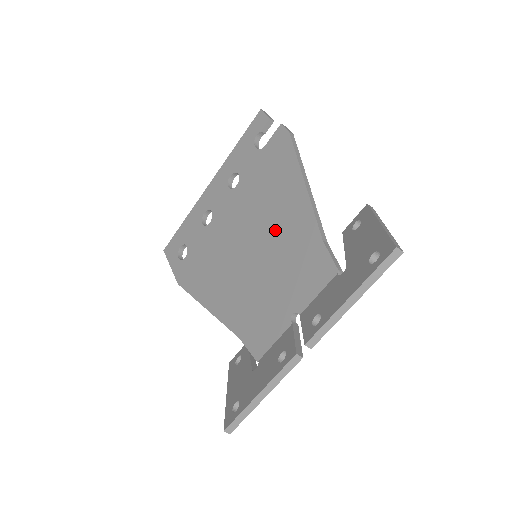
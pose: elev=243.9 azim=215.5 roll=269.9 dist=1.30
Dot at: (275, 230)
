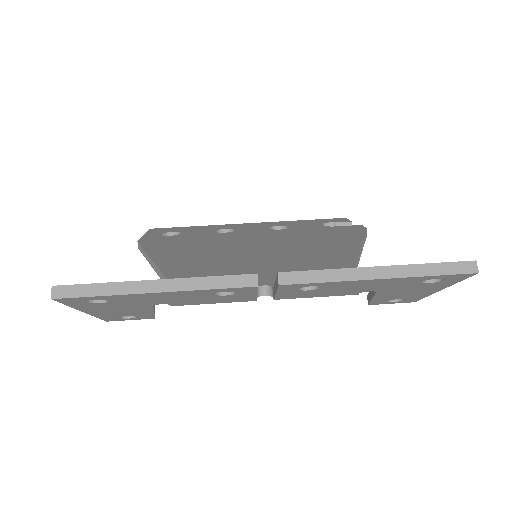
Dot at: (299, 250)
